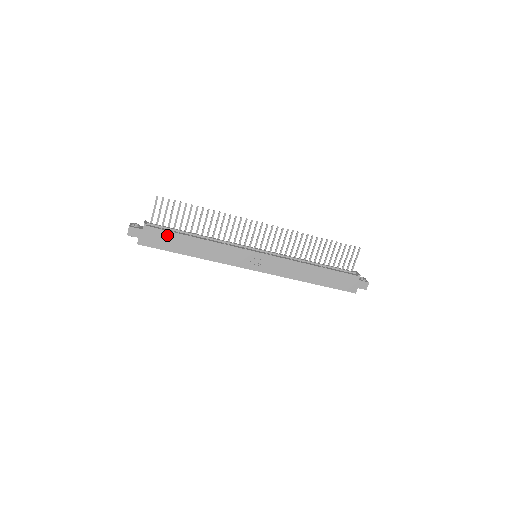
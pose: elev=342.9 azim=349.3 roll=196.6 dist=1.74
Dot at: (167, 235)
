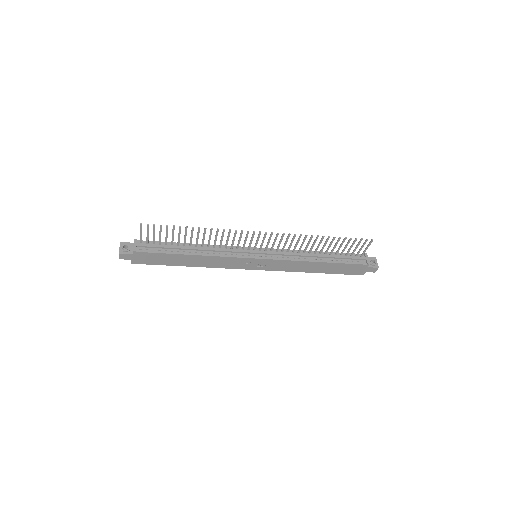
Dot at: (159, 256)
